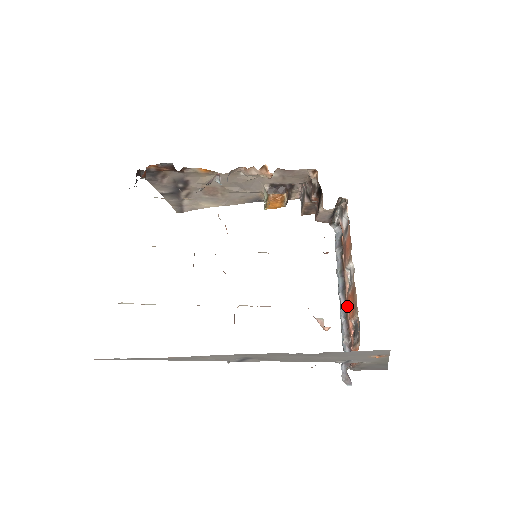
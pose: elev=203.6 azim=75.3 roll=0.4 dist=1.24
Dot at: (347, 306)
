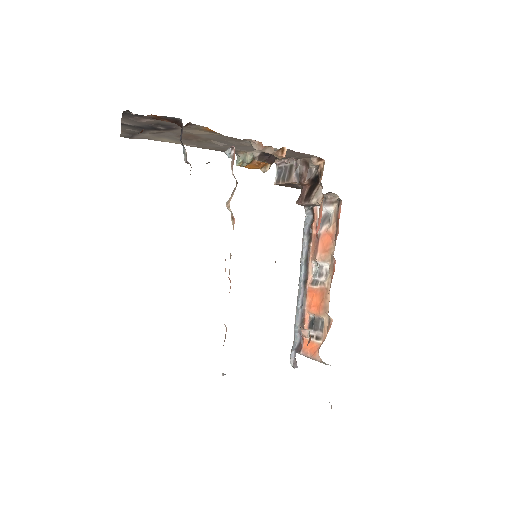
Dot at: (306, 296)
